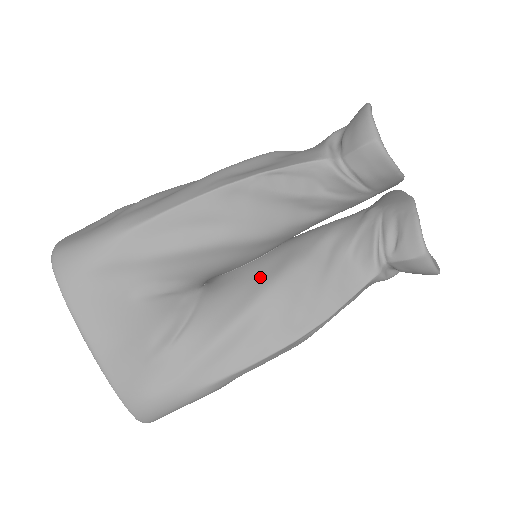
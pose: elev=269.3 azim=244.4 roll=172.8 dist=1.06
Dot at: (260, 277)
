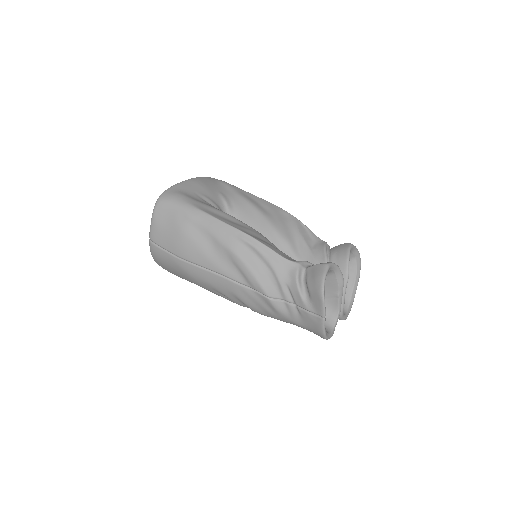
Dot at: occluded
